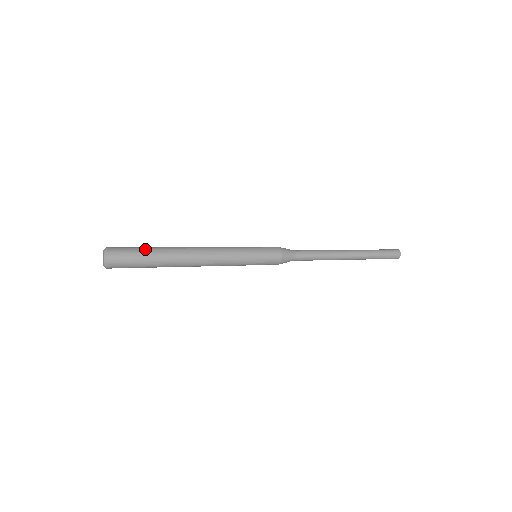
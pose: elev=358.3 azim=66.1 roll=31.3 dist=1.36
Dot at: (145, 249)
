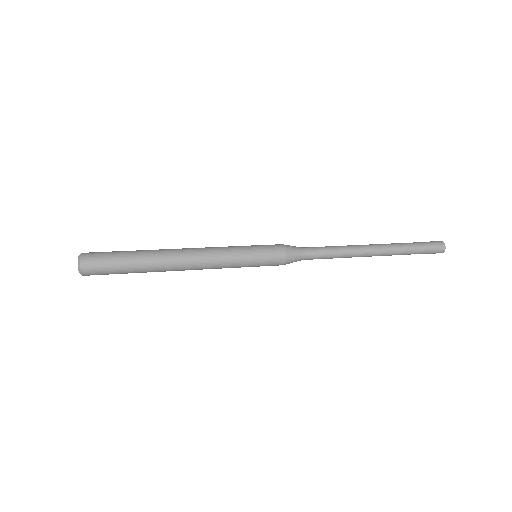
Dot at: (123, 251)
